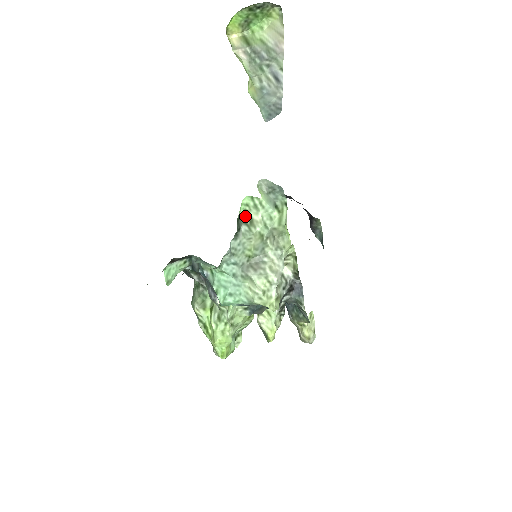
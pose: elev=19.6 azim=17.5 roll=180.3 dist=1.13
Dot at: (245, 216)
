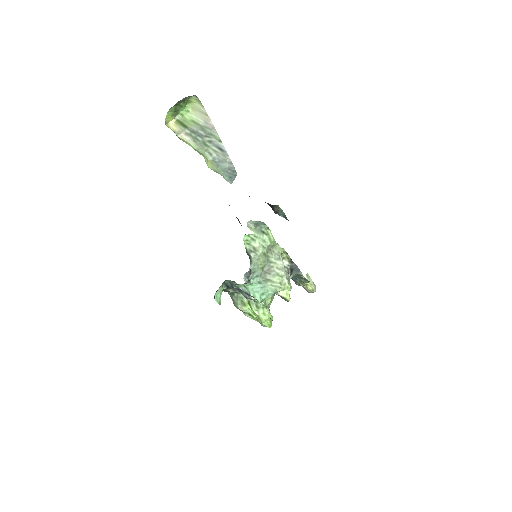
Dot at: (249, 247)
